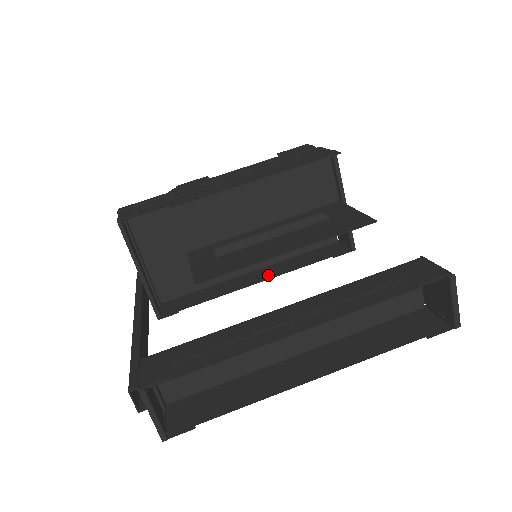
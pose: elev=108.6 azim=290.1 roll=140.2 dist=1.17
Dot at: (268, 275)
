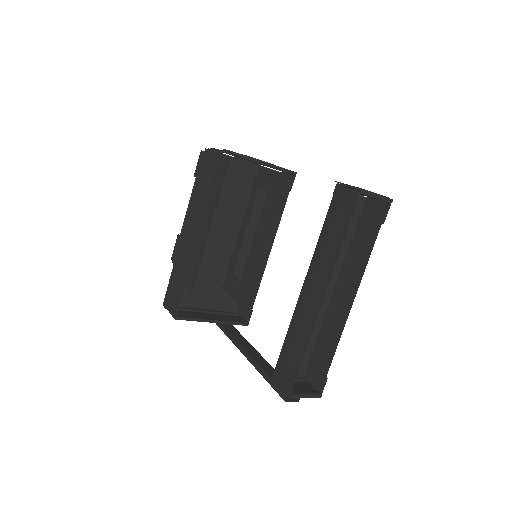
Dot at: occluded
